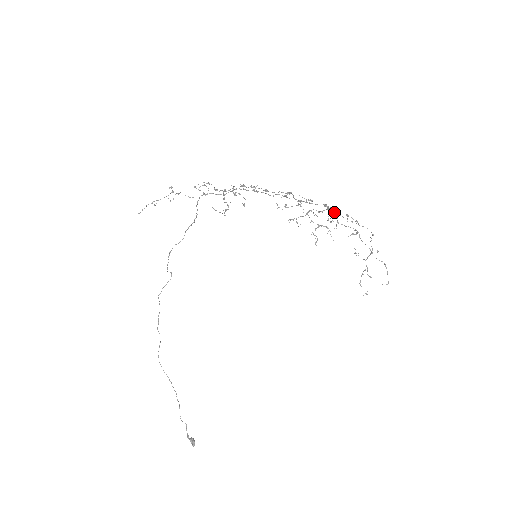
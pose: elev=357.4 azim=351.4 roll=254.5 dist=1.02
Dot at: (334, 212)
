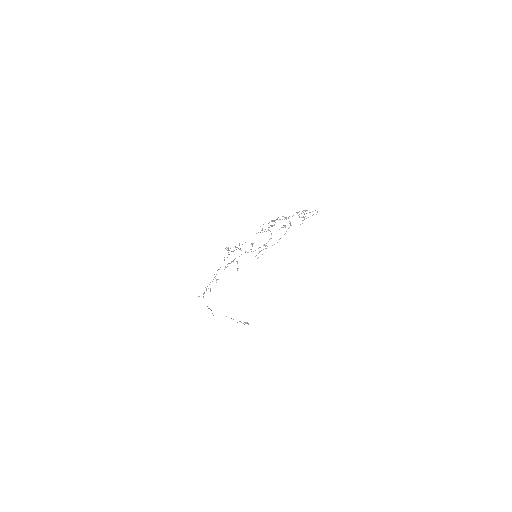
Dot at: occluded
